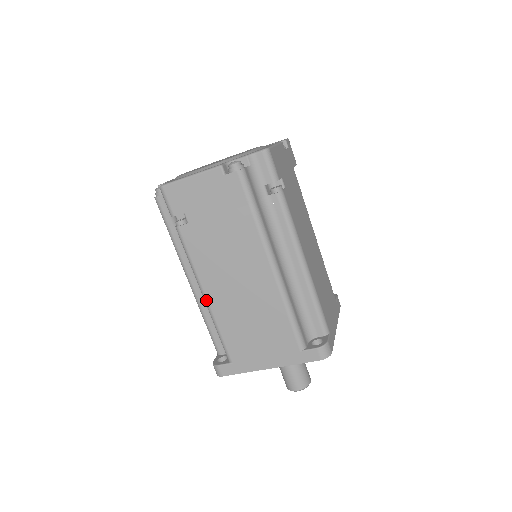
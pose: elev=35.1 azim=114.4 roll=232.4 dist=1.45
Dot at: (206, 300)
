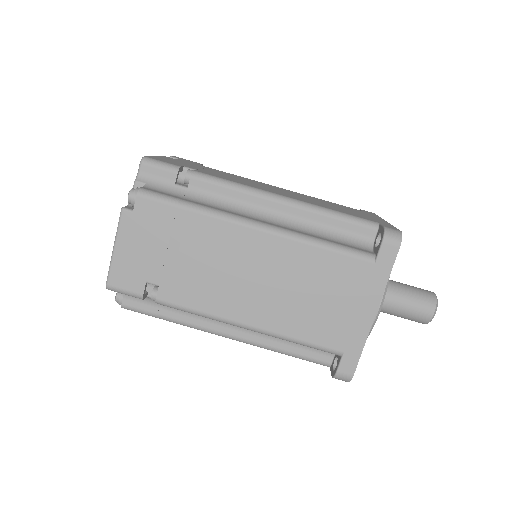
Dot at: (252, 328)
